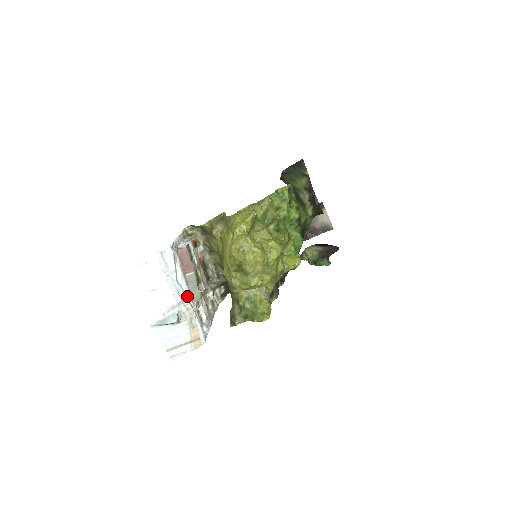
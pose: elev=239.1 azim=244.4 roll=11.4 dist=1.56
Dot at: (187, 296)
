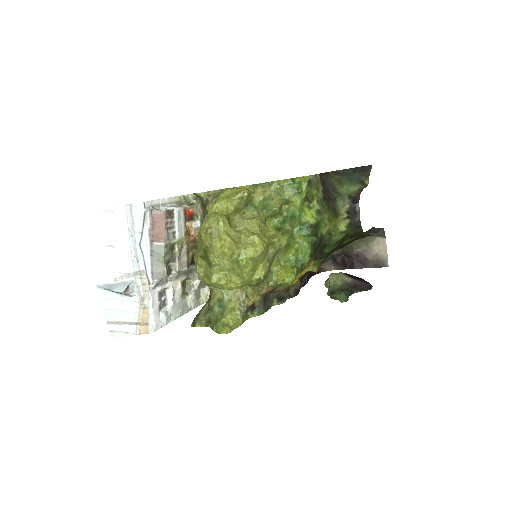
Dot at: (147, 268)
